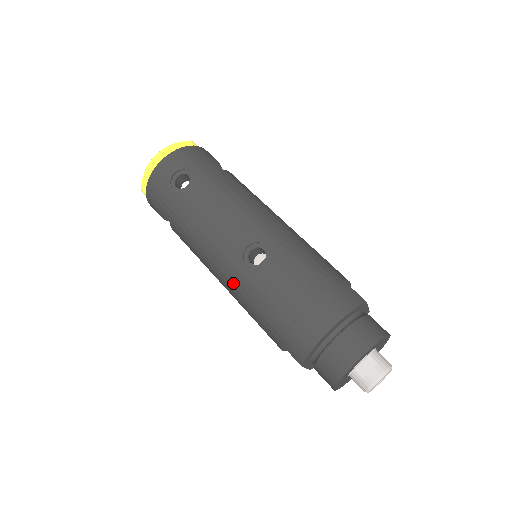
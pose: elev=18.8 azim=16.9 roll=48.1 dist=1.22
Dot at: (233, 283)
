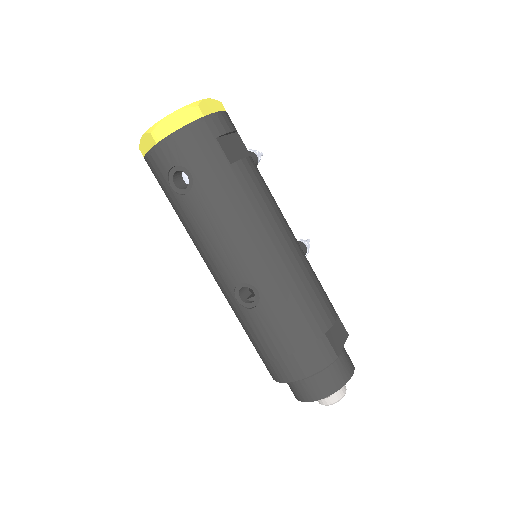
Dot at: (225, 297)
